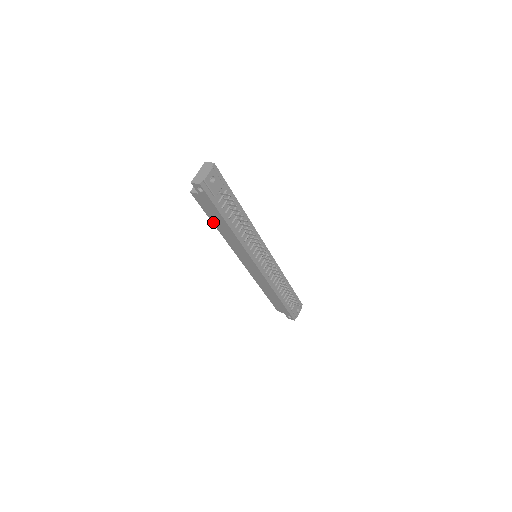
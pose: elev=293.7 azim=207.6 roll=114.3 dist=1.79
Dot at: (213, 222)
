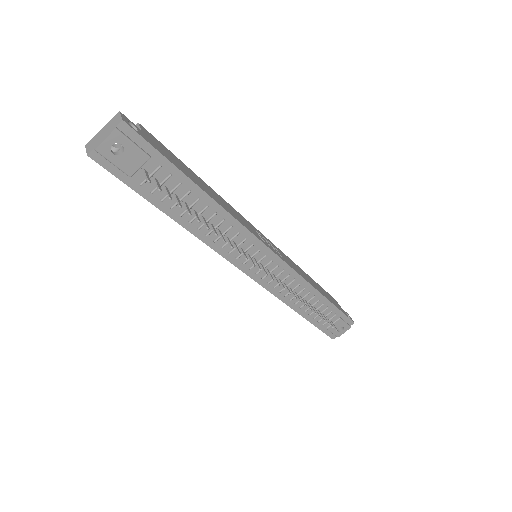
Dot at: occluded
